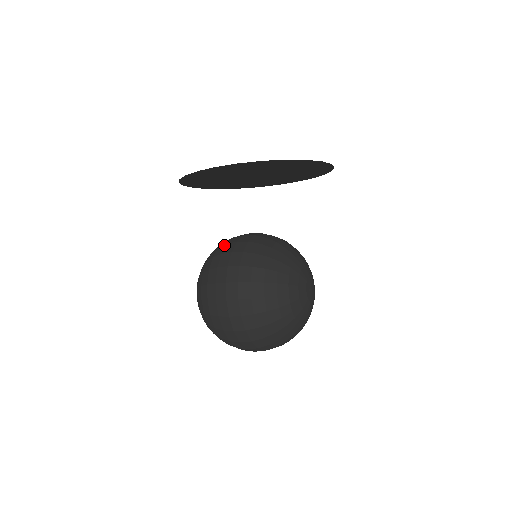
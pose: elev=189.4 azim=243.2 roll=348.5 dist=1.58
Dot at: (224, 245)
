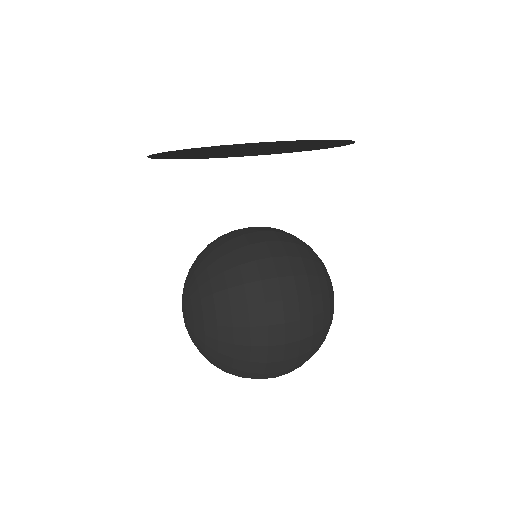
Dot at: (246, 247)
